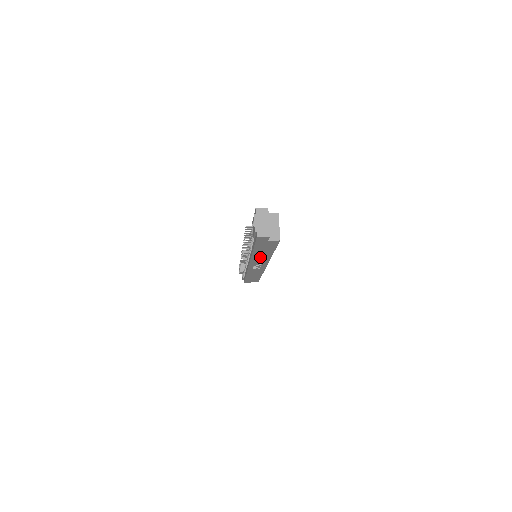
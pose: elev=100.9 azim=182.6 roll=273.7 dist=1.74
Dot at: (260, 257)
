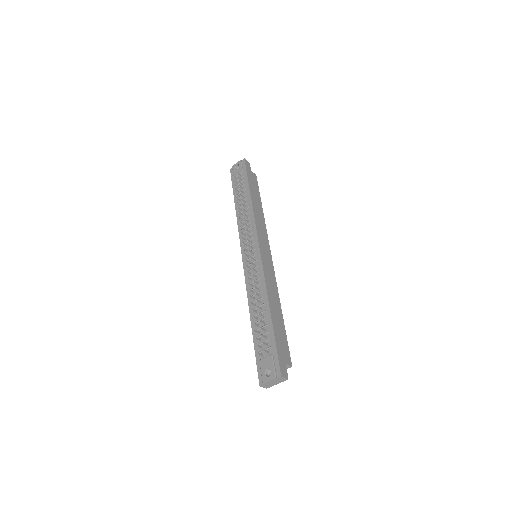
Dot at: occluded
